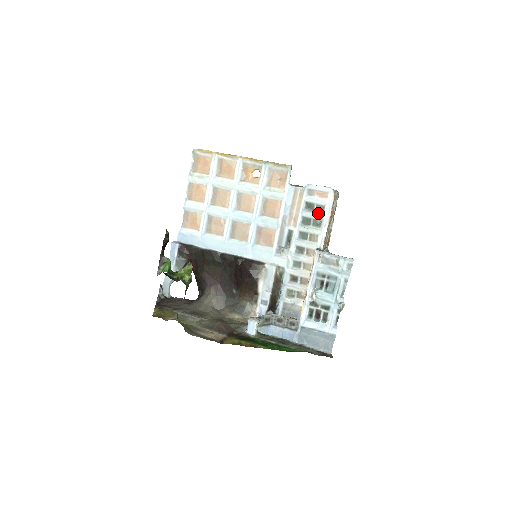
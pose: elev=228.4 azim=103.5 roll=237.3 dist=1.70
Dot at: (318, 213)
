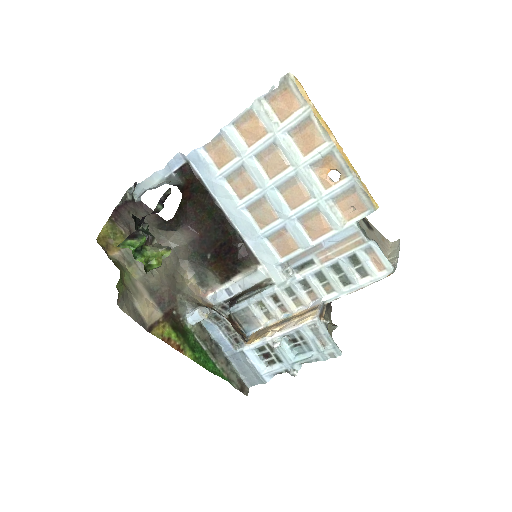
Dot at: (356, 274)
